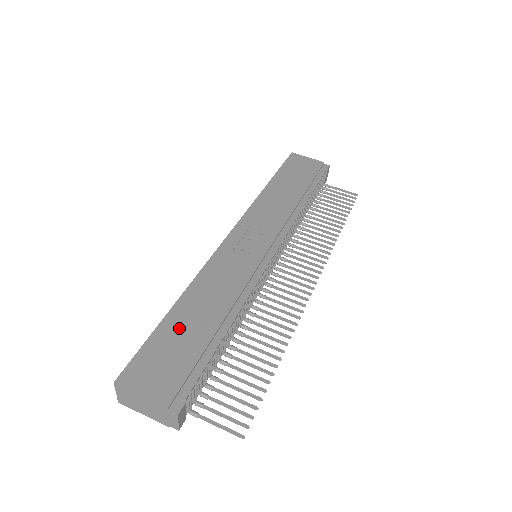
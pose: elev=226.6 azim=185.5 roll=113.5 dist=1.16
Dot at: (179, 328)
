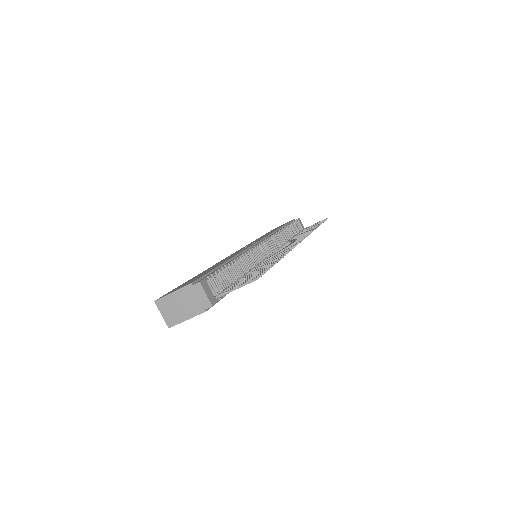
Dot at: occluded
